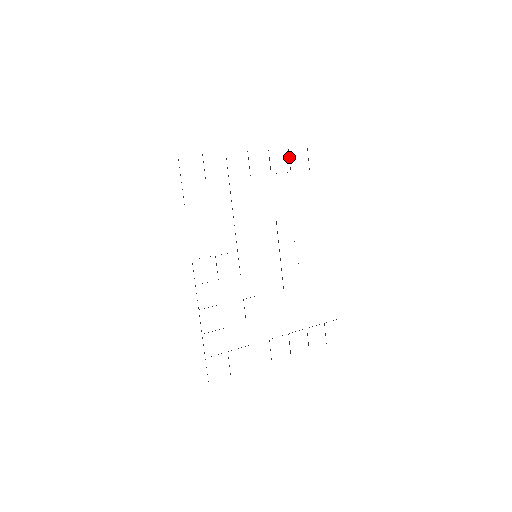
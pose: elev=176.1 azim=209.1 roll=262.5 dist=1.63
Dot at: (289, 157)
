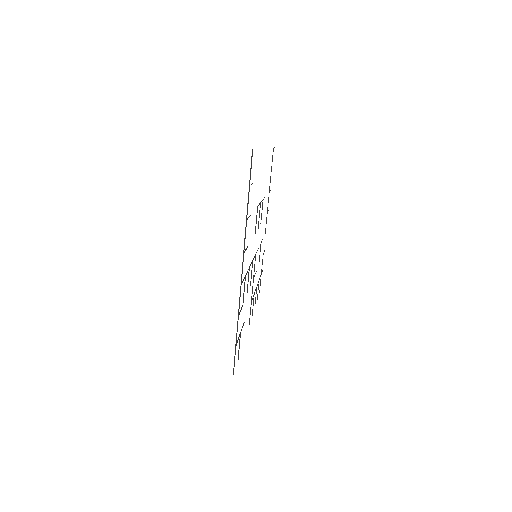
Dot at: occluded
